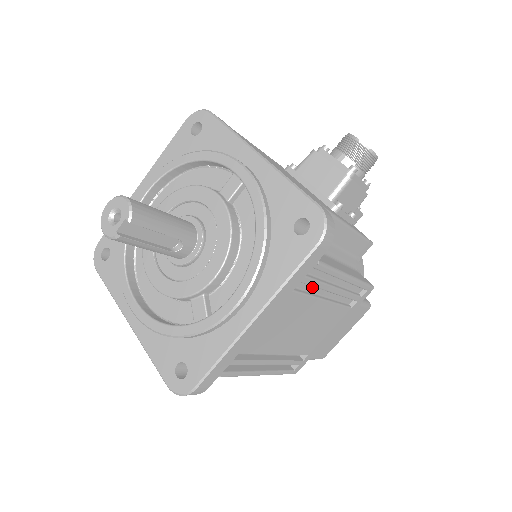
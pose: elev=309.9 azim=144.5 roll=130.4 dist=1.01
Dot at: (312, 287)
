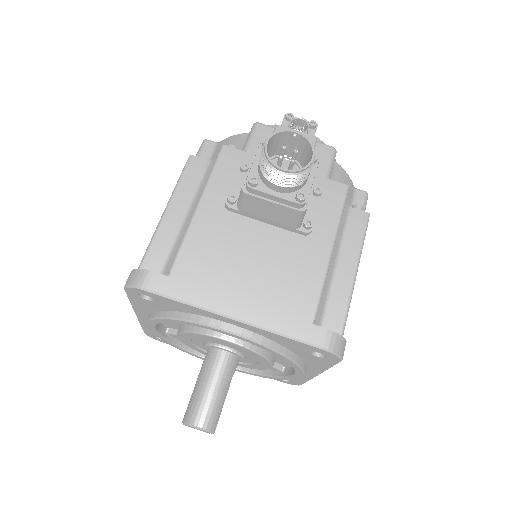
Dot at: occluded
